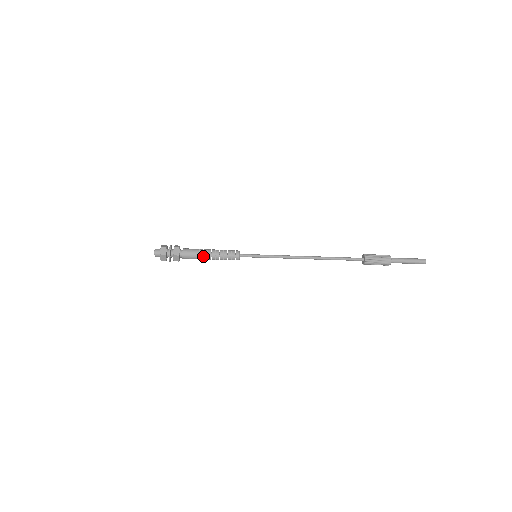
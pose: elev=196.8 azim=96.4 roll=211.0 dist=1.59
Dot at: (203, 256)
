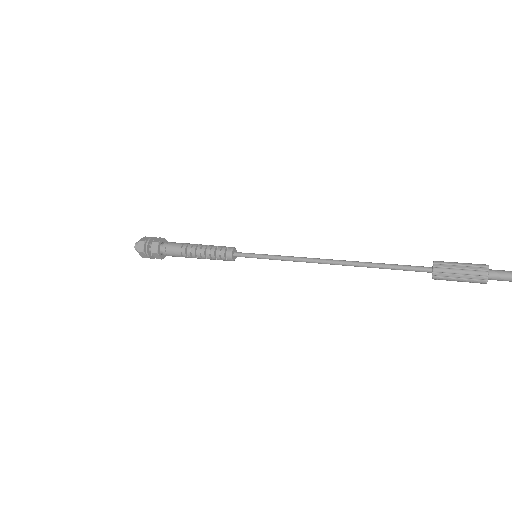
Dot at: occluded
